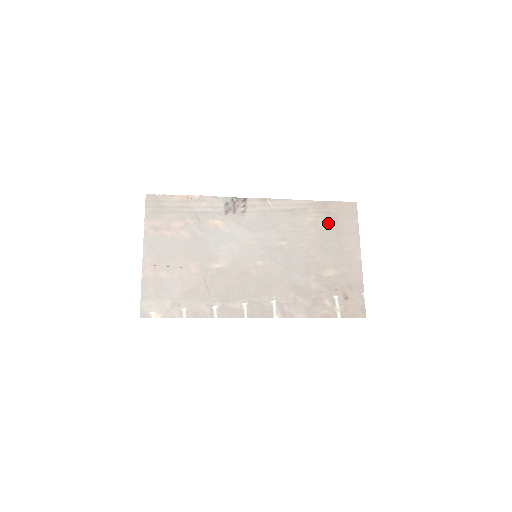
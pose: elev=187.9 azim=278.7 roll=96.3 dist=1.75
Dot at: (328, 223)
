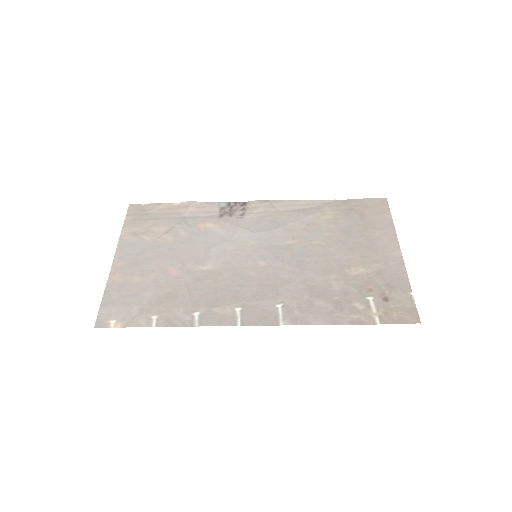
Dot at: (351, 219)
